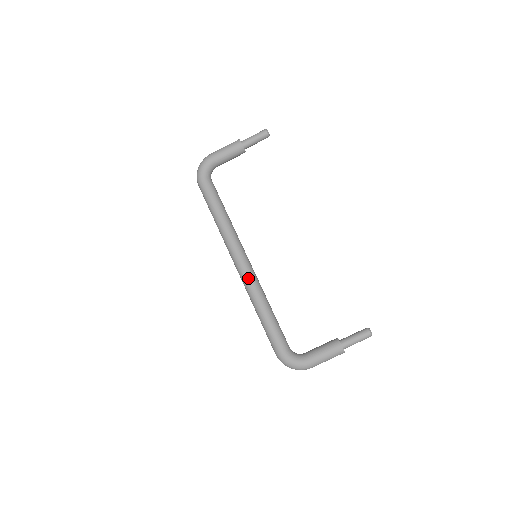
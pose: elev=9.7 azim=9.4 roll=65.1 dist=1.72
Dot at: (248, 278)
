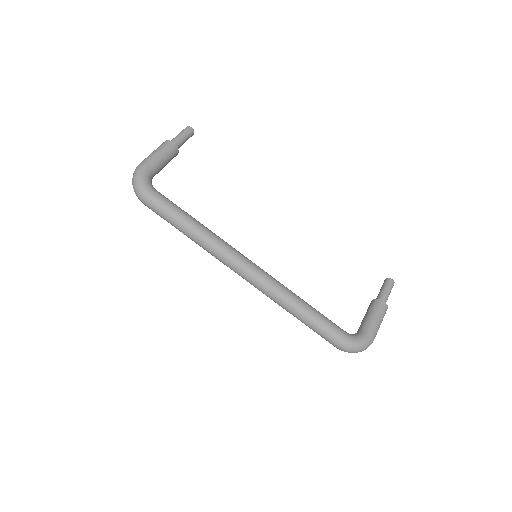
Dot at: (268, 279)
